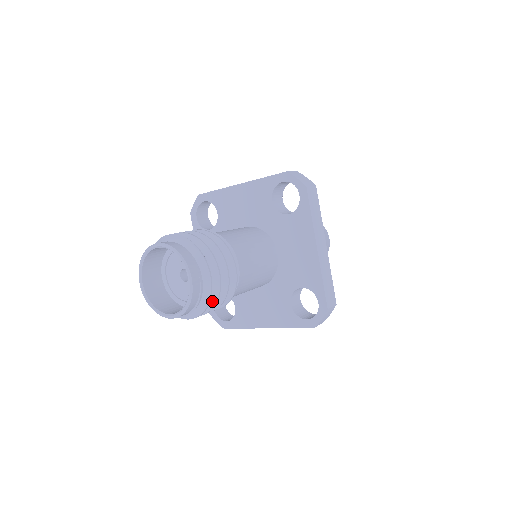
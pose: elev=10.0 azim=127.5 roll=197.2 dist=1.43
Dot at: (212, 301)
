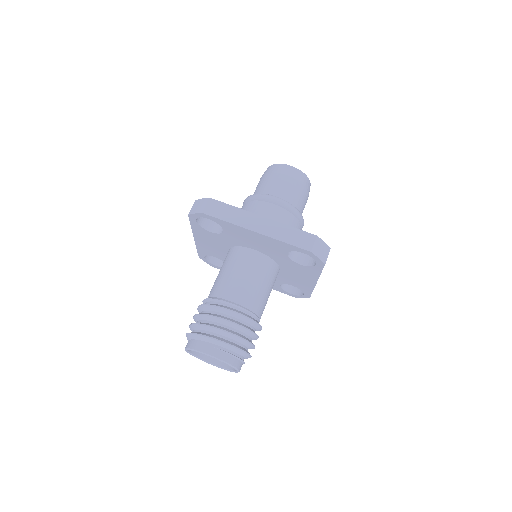
Dot at: (242, 342)
